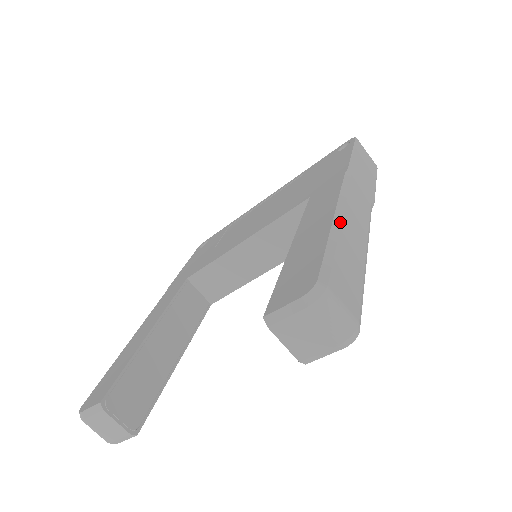
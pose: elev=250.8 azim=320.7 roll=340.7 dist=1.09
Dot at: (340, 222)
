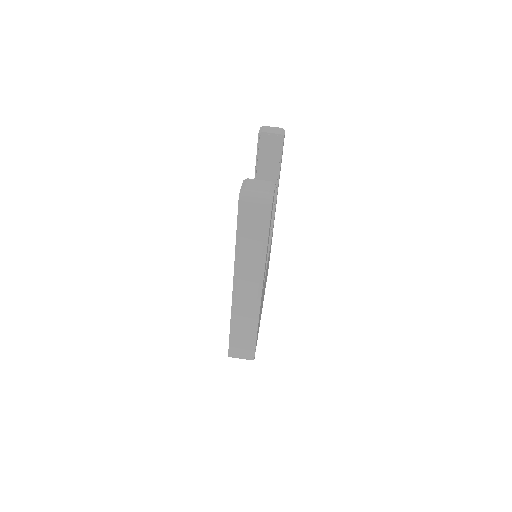
Dot at: occluded
